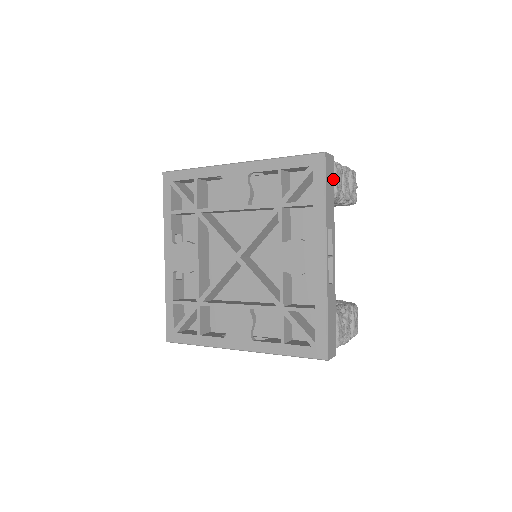
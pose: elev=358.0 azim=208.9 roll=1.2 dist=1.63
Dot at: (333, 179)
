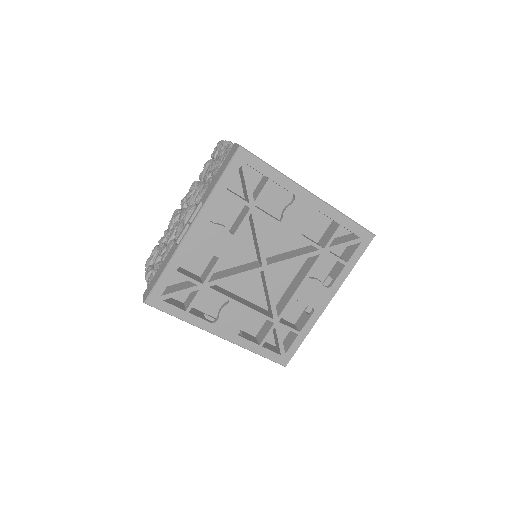
Dot at: occluded
